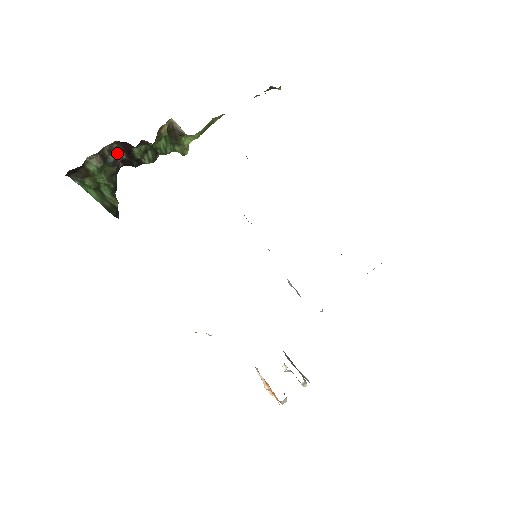
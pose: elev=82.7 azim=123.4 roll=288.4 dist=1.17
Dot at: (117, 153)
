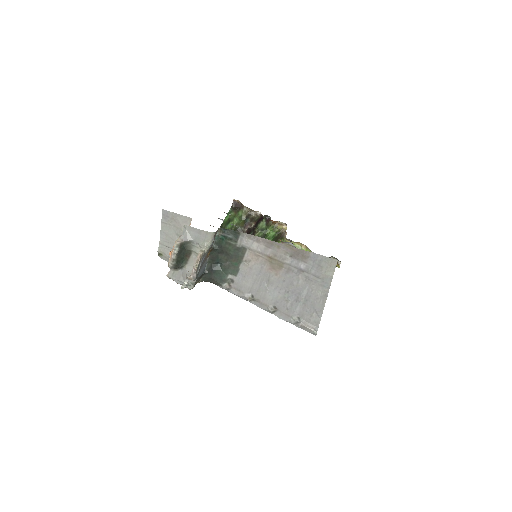
Dot at: (253, 222)
